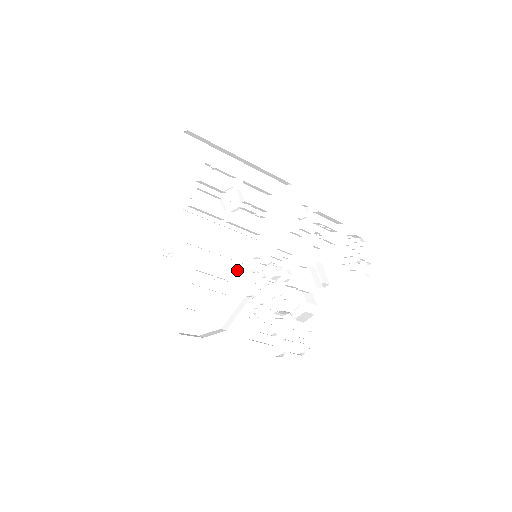
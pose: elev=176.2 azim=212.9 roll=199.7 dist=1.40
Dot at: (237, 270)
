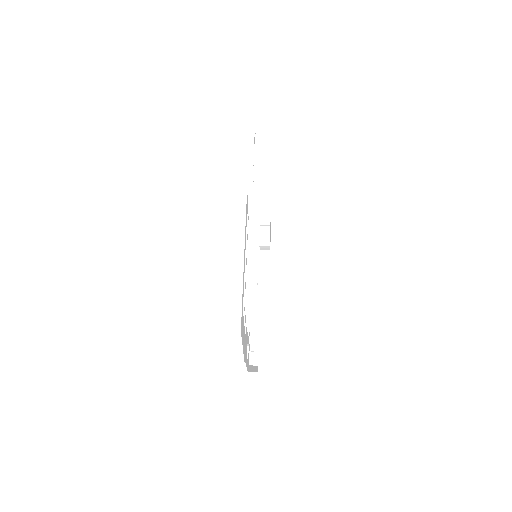
Dot at: occluded
